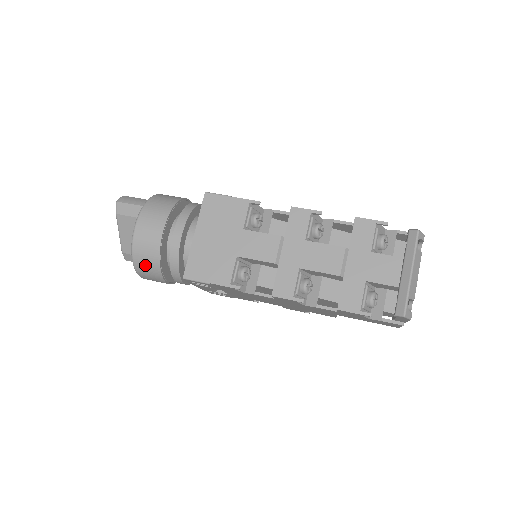
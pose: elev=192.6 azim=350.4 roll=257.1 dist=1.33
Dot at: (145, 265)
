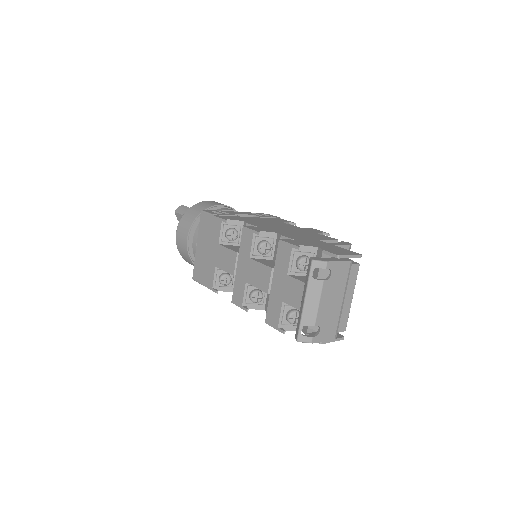
Dot at: (188, 262)
